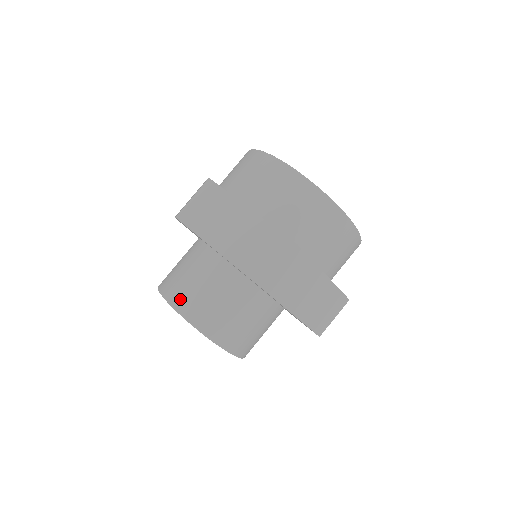
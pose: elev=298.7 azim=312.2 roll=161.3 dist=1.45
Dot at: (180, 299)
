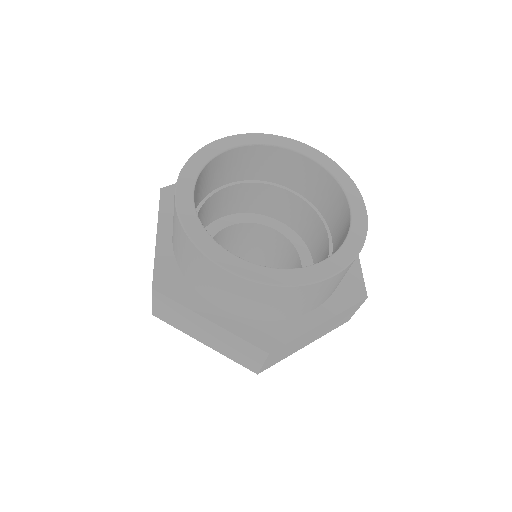
Dot at: occluded
